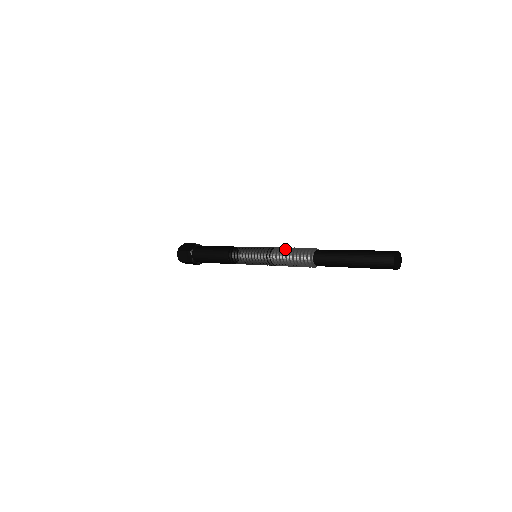
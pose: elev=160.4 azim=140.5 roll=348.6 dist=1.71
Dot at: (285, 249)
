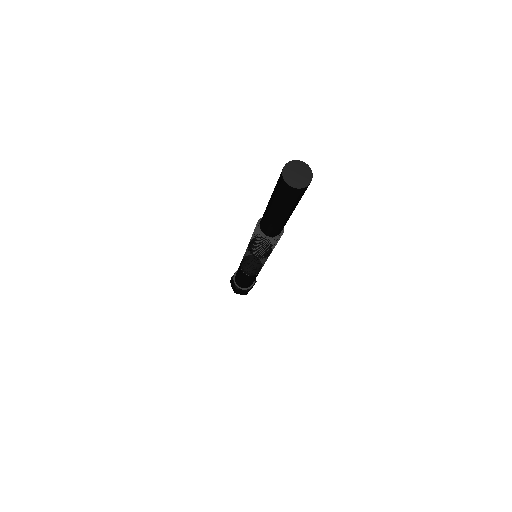
Dot at: occluded
